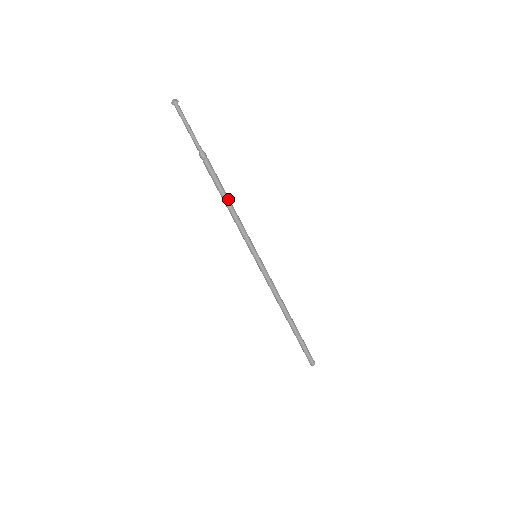
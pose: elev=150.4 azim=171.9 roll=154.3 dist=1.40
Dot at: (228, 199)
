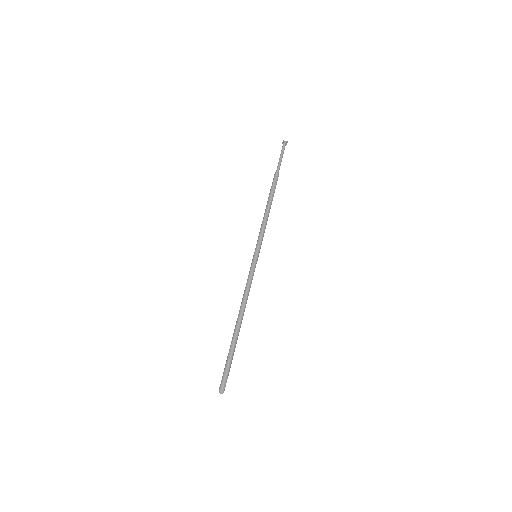
Dot at: occluded
